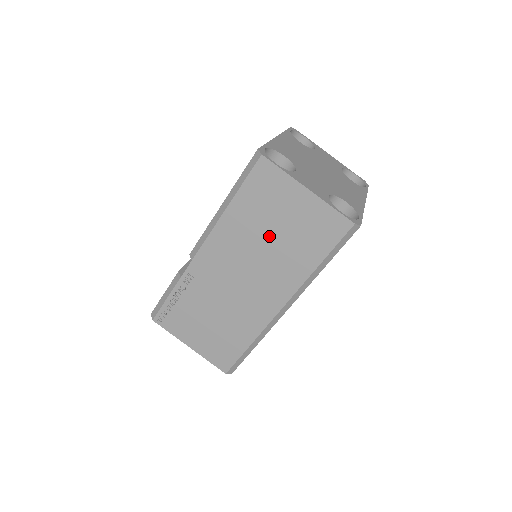
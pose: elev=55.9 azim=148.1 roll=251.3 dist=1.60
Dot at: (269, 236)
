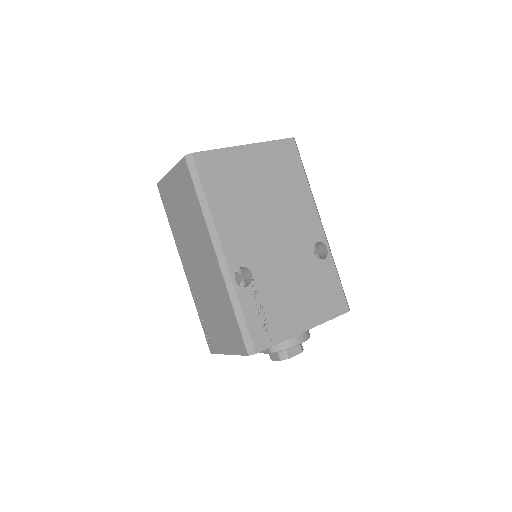
Dot at: (184, 219)
